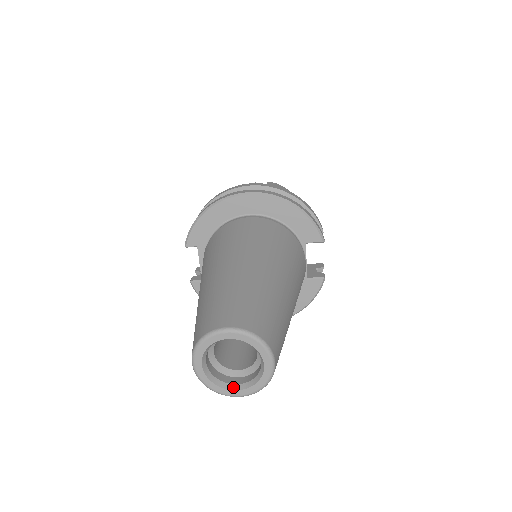
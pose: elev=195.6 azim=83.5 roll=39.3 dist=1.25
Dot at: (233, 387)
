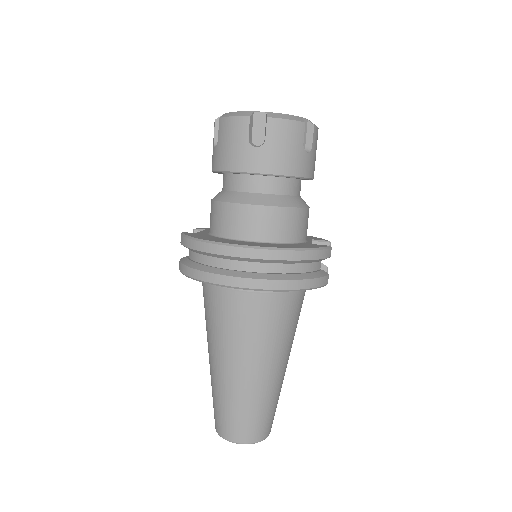
Dot at: occluded
